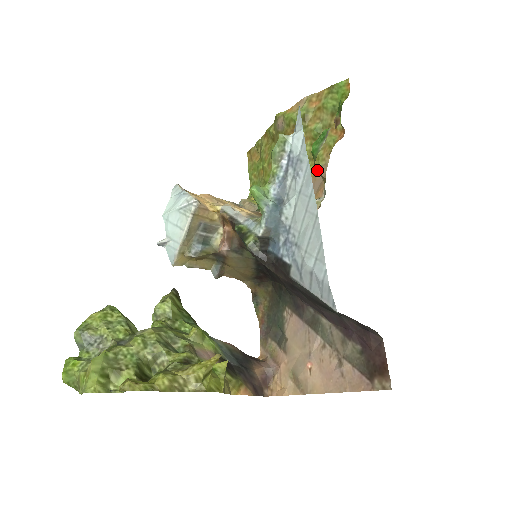
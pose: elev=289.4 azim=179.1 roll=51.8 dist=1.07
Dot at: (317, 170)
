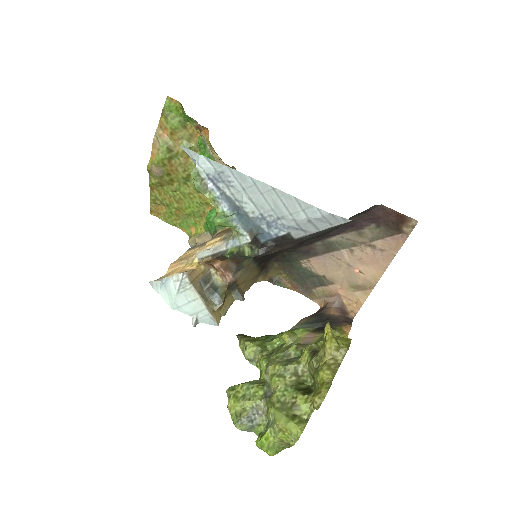
Dot at: occluded
